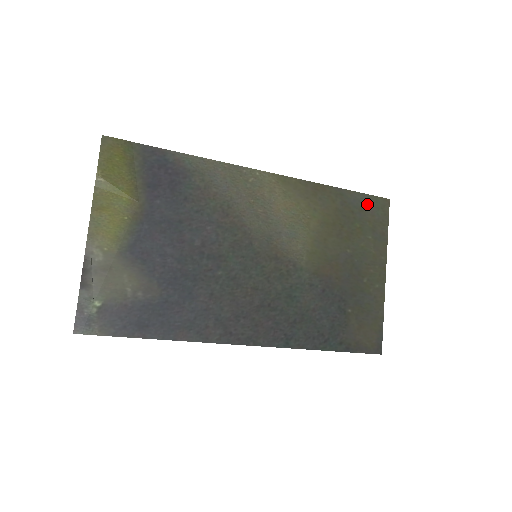
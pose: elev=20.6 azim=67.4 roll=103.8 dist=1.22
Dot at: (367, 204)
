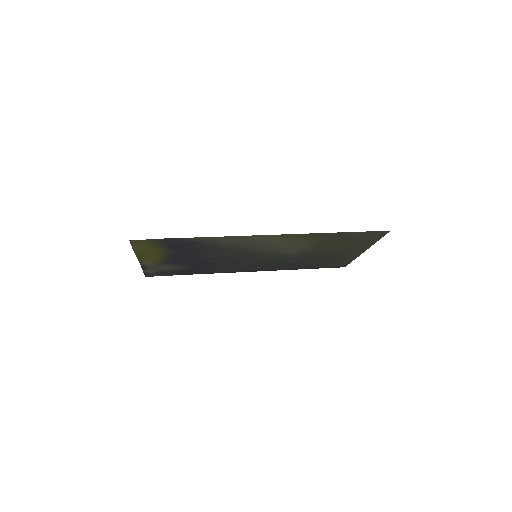
Dot at: (364, 234)
